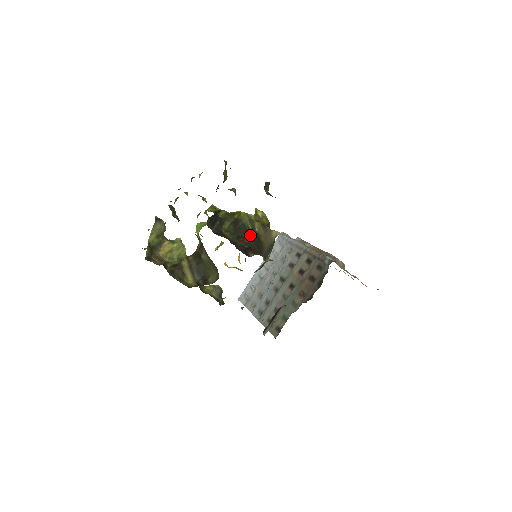
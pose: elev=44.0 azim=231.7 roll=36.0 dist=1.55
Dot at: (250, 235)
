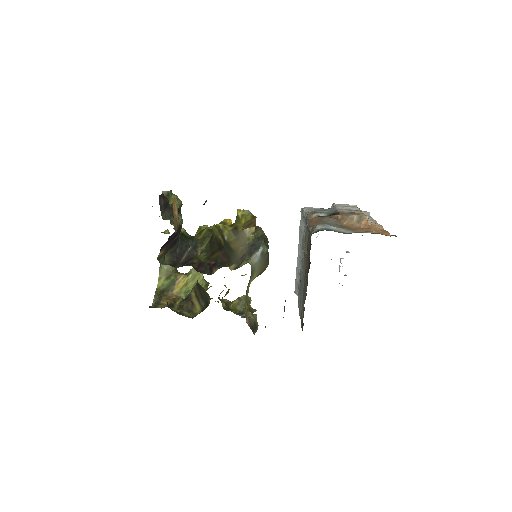
Dot at: (220, 247)
